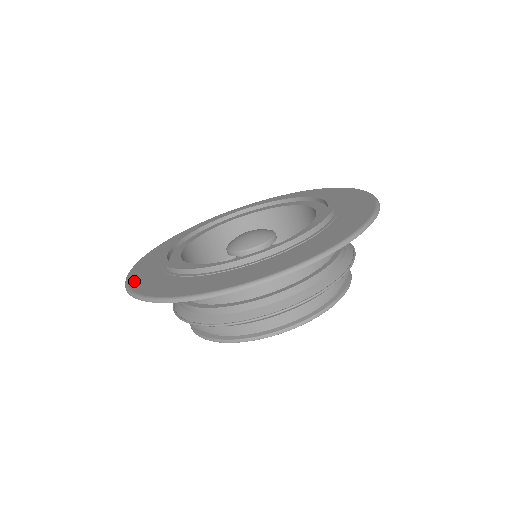
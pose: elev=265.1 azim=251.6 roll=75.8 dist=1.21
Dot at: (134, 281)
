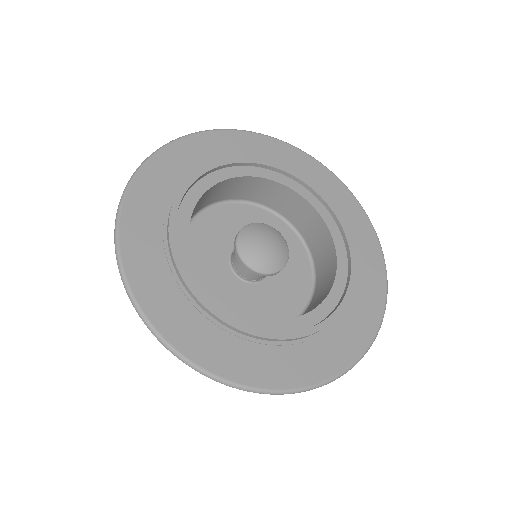
Dot at: (129, 253)
